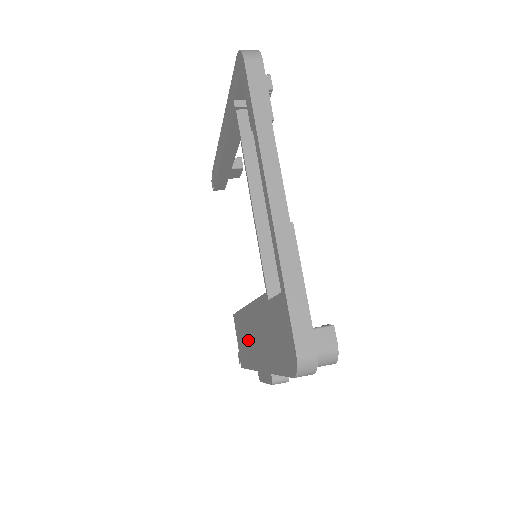
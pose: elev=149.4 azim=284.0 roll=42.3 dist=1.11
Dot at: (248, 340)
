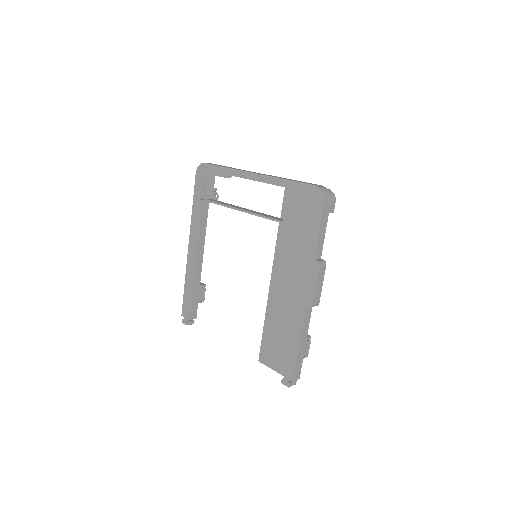
Dot at: (284, 316)
